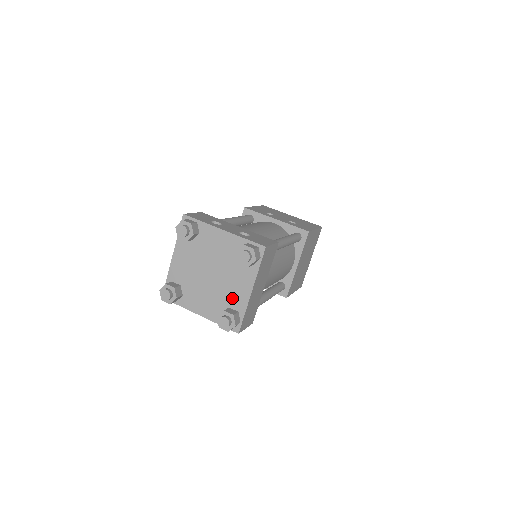
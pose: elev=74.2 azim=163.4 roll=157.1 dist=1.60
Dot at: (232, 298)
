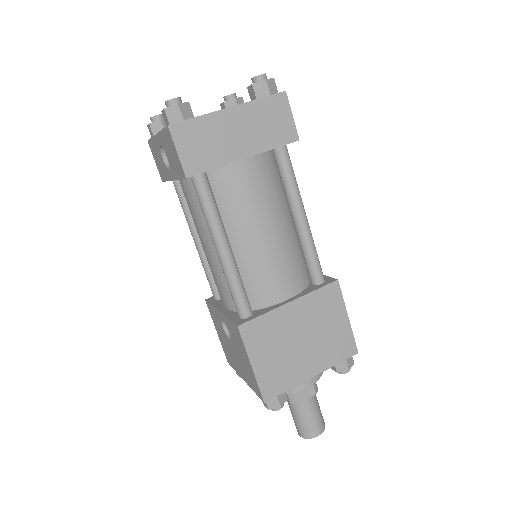
Dot at: occluded
